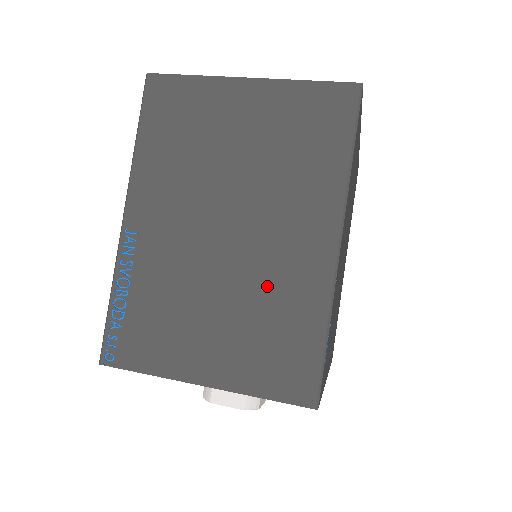
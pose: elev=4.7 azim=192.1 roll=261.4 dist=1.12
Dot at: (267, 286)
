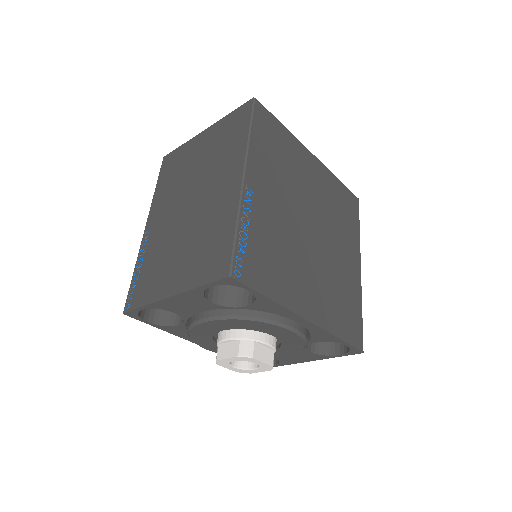
Dot at: (206, 220)
